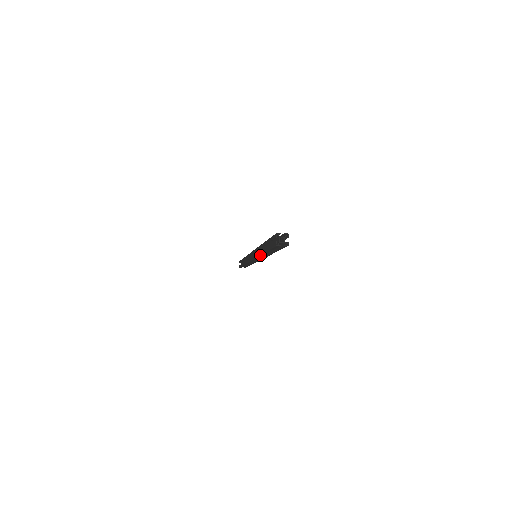
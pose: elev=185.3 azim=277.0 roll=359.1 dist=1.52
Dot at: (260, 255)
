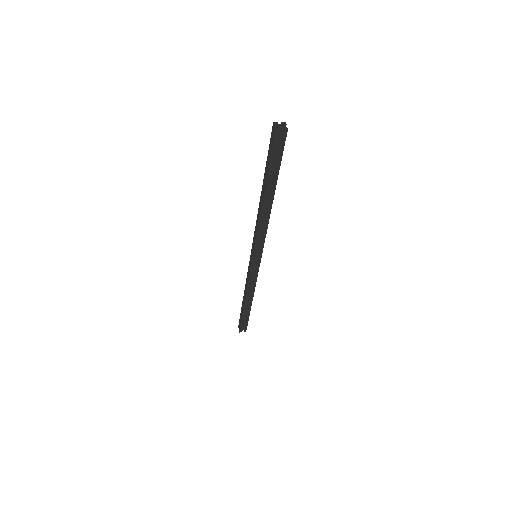
Dot at: (260, 214)
